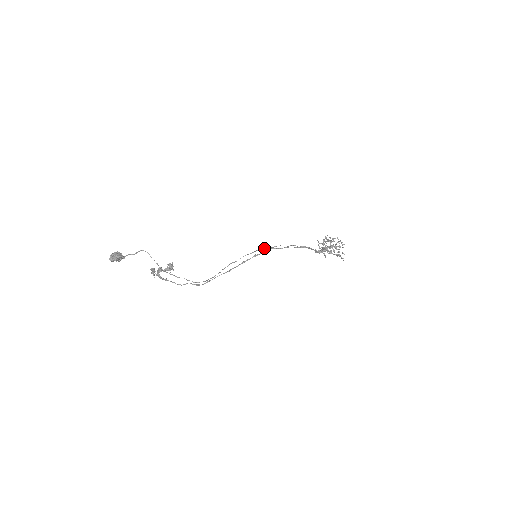
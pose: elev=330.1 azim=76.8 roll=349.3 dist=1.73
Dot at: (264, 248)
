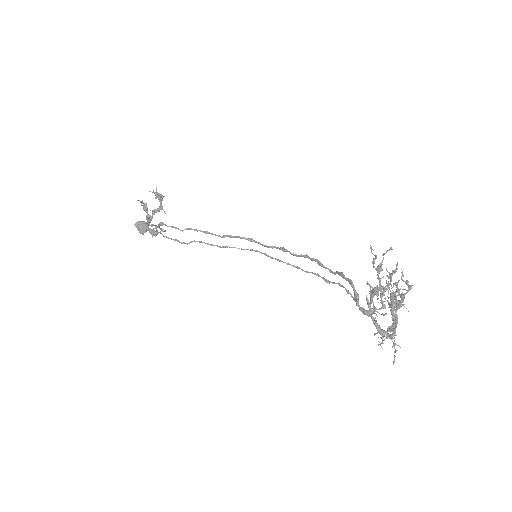
Dot at: (276, 259)
